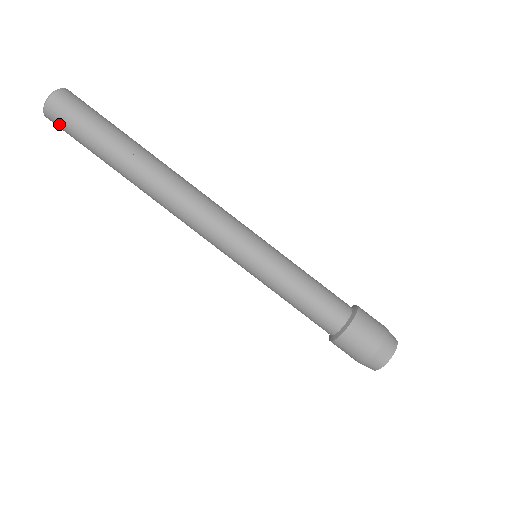
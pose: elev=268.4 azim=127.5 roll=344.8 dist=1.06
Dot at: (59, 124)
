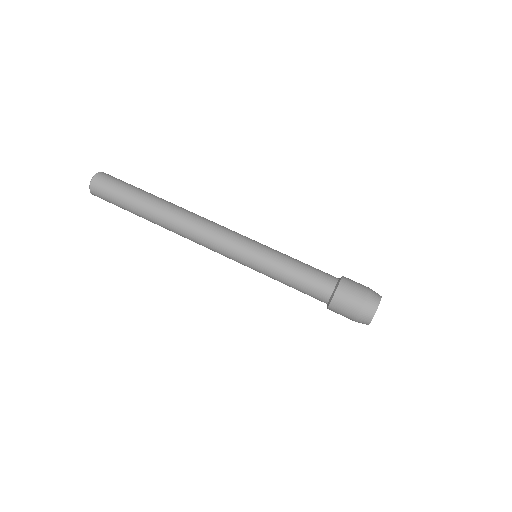
Dot at: (103, 199)
